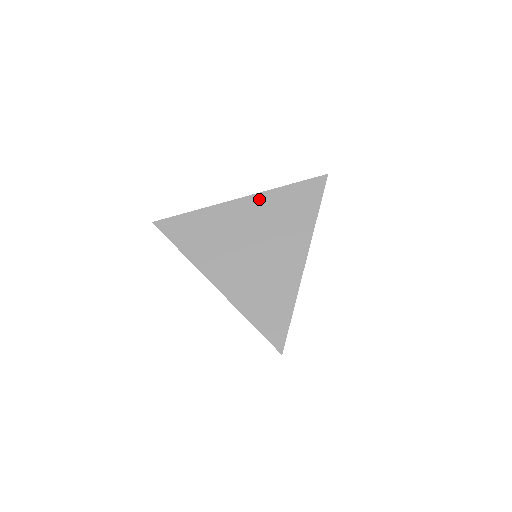
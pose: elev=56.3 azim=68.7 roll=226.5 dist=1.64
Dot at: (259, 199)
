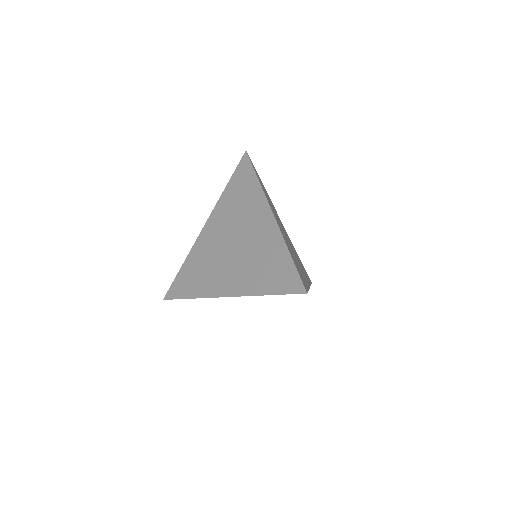
Dot at: (215, 213)
